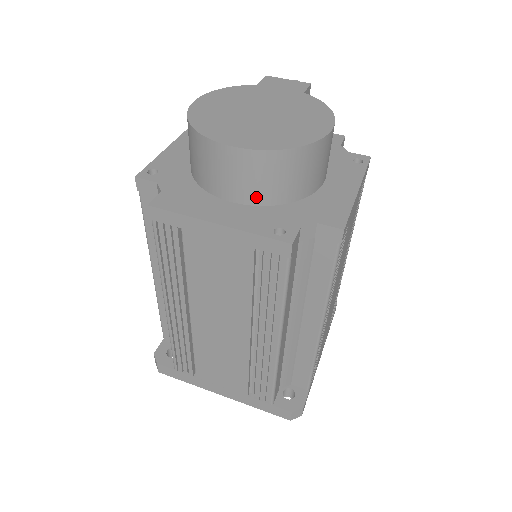
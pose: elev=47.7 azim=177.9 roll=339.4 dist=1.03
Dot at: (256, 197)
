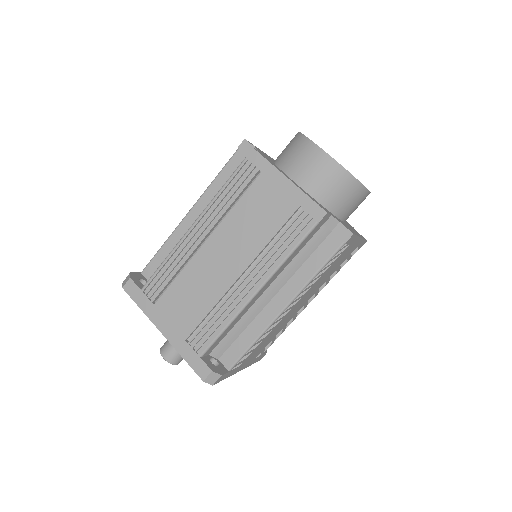
Dot at: (313, 188)
